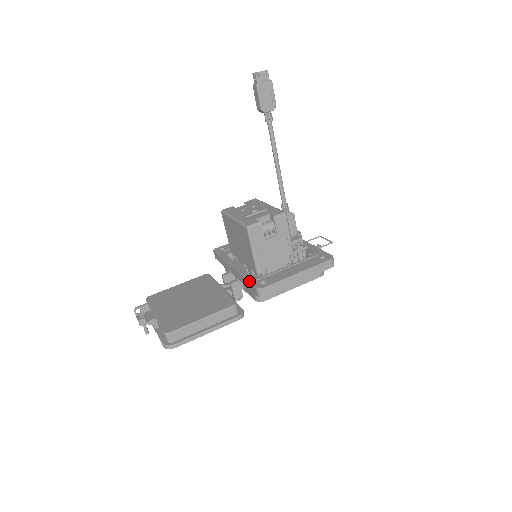
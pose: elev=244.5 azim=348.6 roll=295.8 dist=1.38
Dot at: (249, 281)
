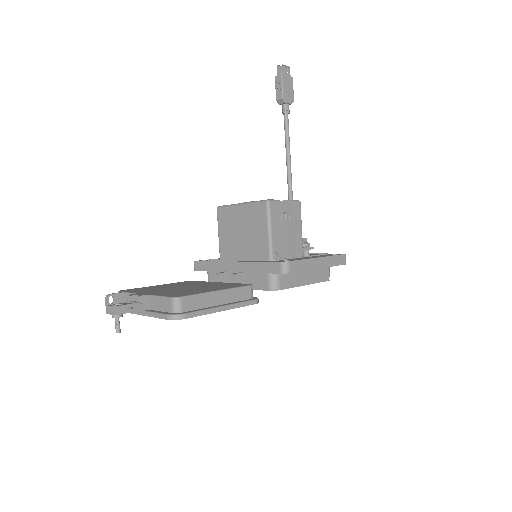
Dot at: (266, 261)
